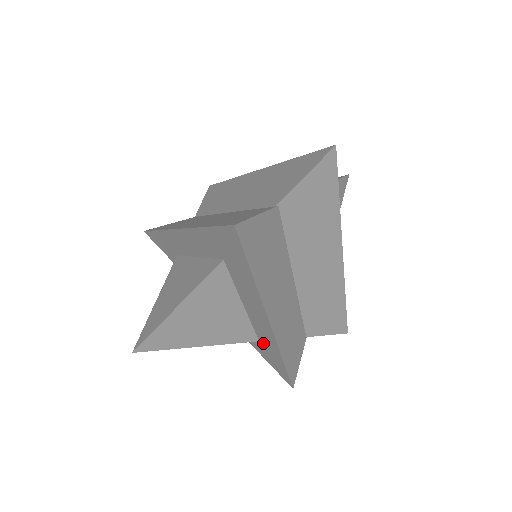
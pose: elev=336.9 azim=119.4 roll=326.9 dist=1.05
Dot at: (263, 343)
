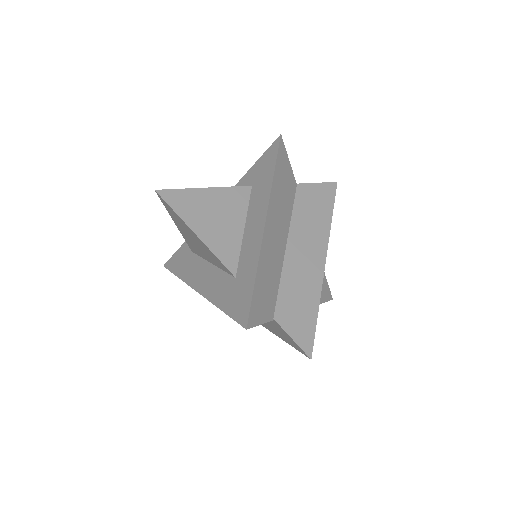
Dot at: (240, 273)
